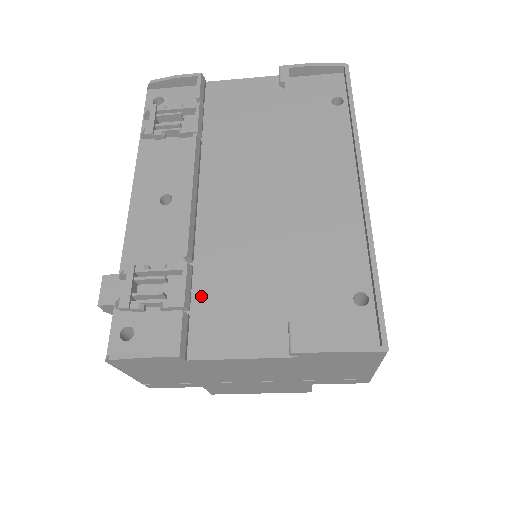
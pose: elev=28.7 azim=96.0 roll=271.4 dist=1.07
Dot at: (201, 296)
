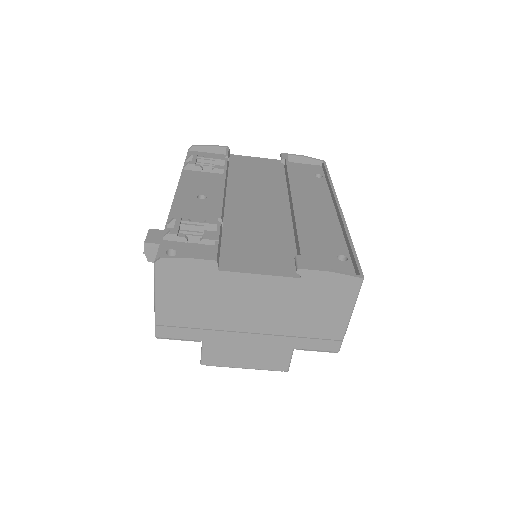
Dot at: (229, 242)
